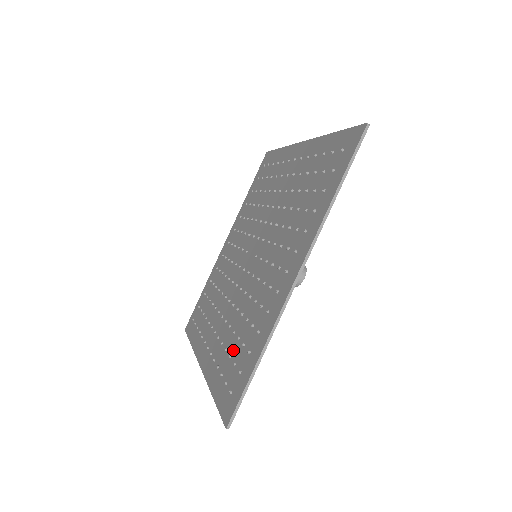
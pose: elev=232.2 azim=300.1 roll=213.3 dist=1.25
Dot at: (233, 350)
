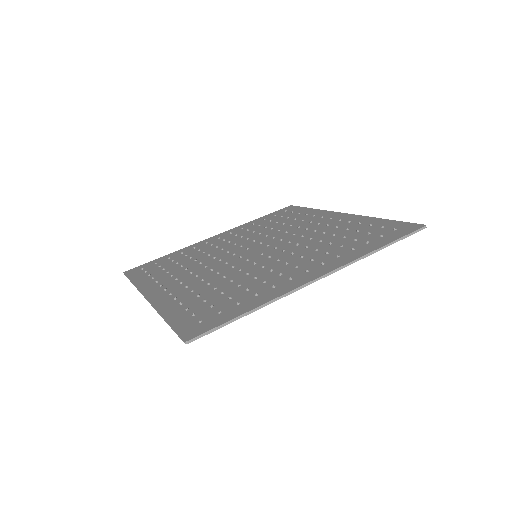
Dot at: (211, 298)
